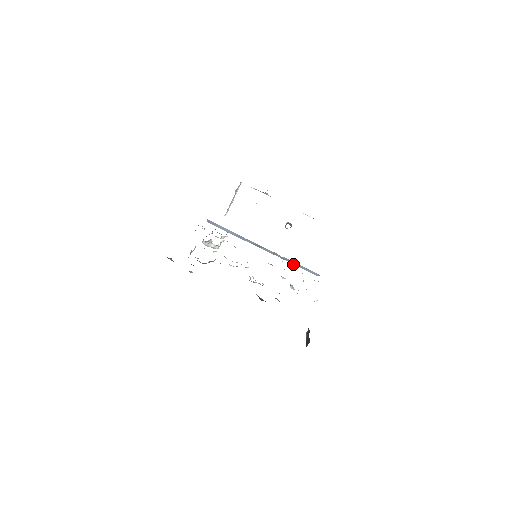
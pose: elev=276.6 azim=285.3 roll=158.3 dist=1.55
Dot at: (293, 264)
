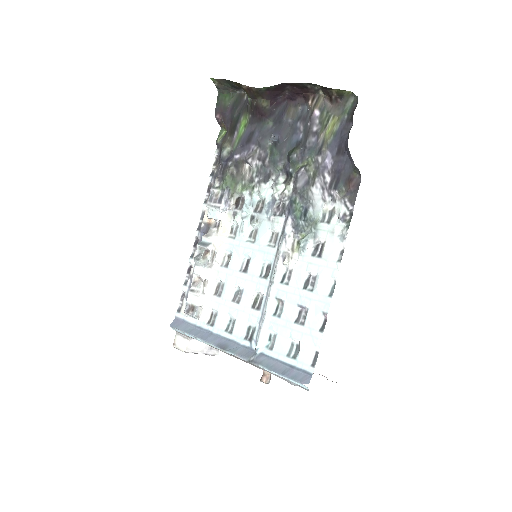
Dot at: (270, 369)
